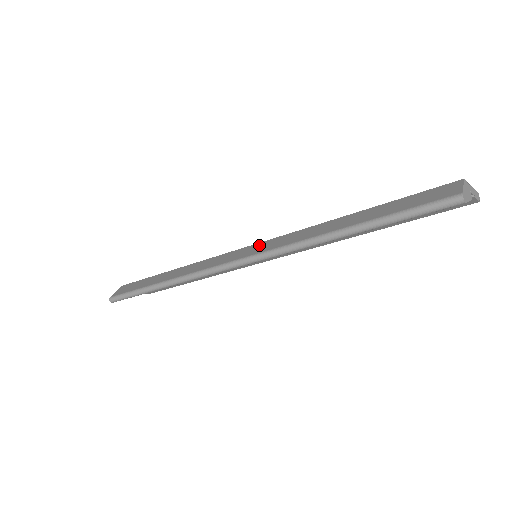
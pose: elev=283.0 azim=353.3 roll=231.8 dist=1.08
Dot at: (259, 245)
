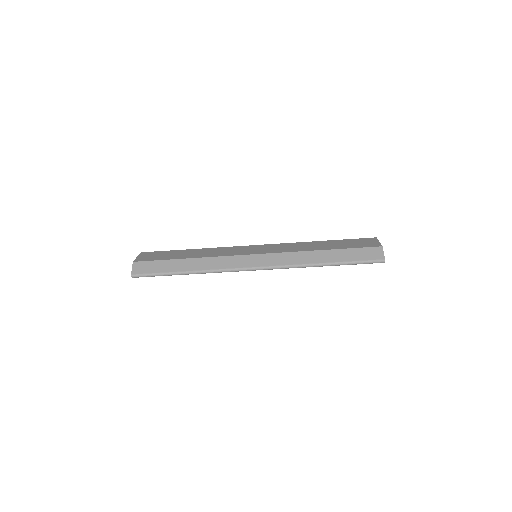
Dot at: (267, 257)
